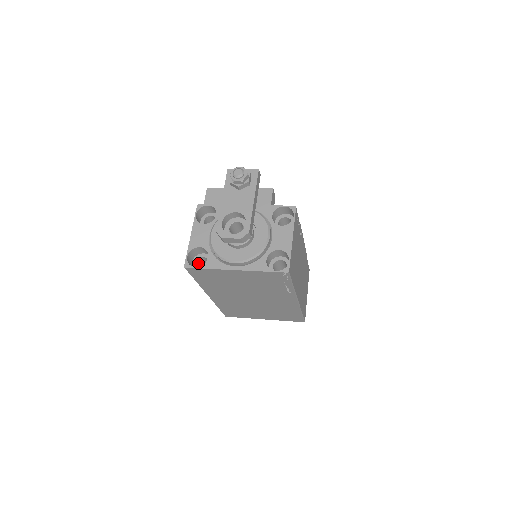
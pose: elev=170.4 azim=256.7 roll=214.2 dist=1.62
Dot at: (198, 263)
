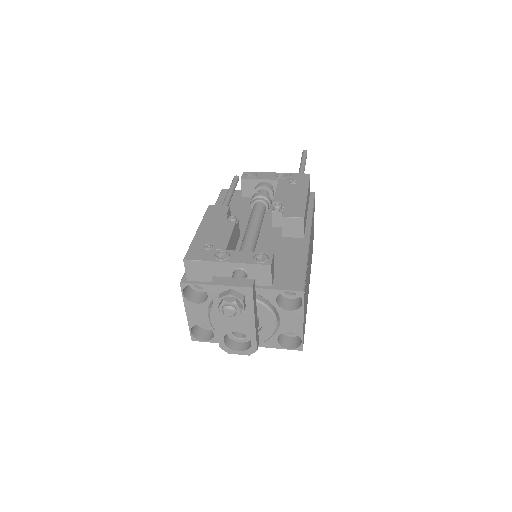
Dot at: occluded
